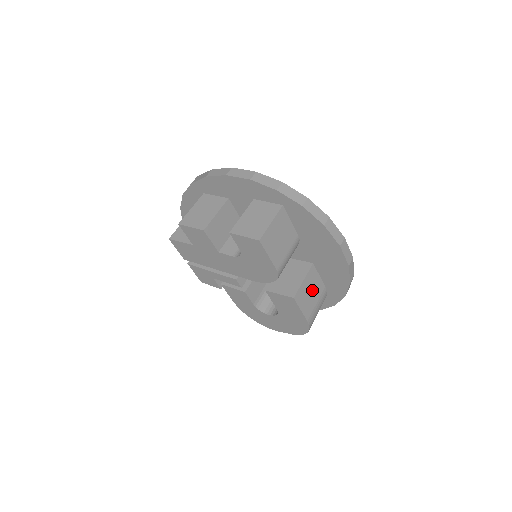
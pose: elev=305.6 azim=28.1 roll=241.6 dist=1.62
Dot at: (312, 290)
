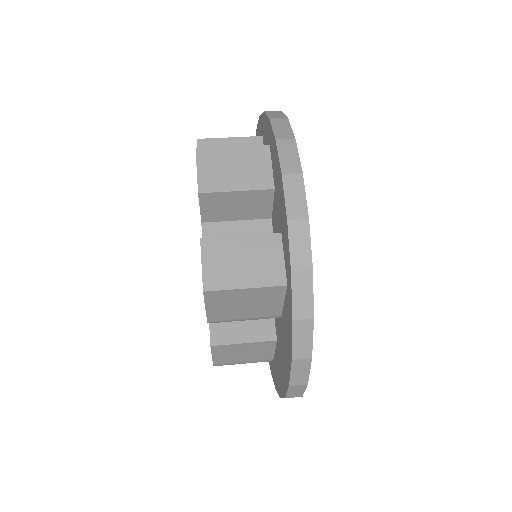
Dot at: (249, 353)
